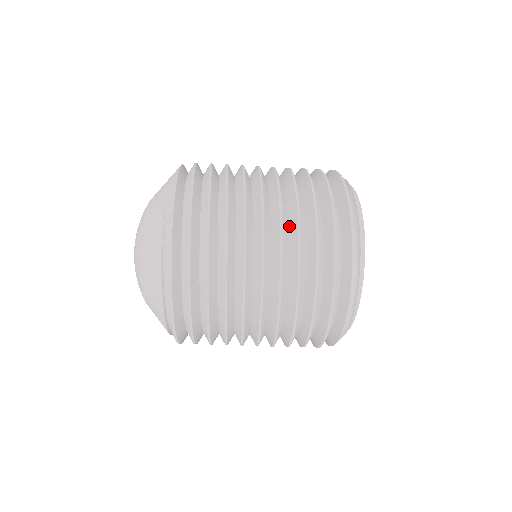
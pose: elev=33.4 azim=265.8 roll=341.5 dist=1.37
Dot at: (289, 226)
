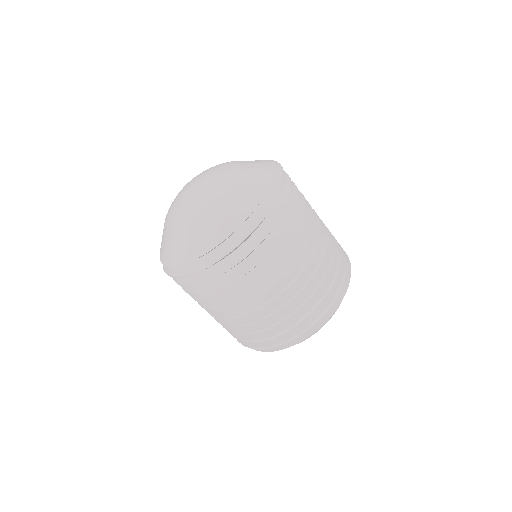
Dot at: occluded
